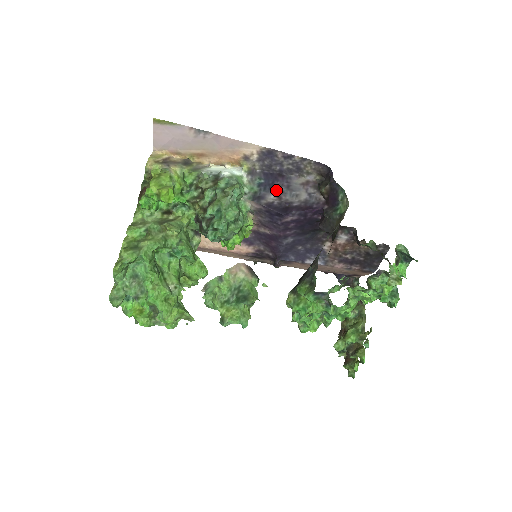
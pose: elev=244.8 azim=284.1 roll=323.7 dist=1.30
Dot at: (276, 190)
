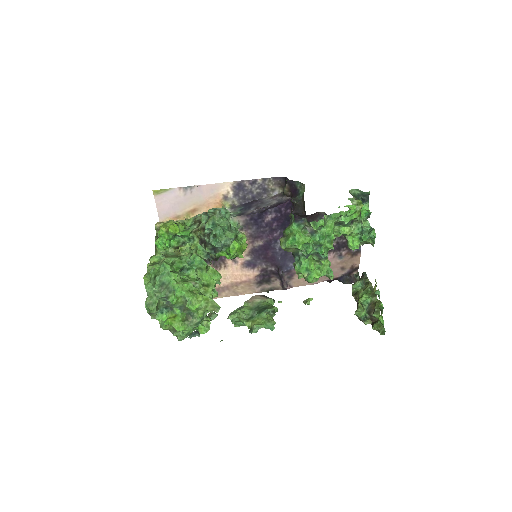
Dot at: (254, 208)
